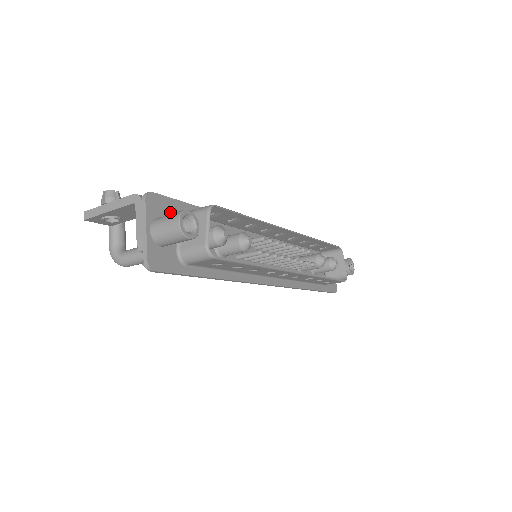
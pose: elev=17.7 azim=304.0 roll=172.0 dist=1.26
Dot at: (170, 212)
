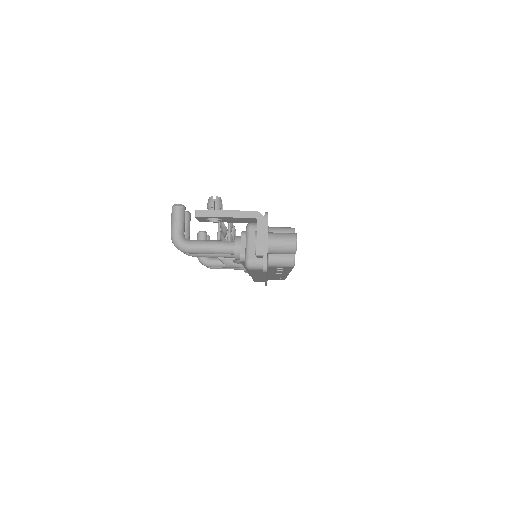
Dot at: occluded
